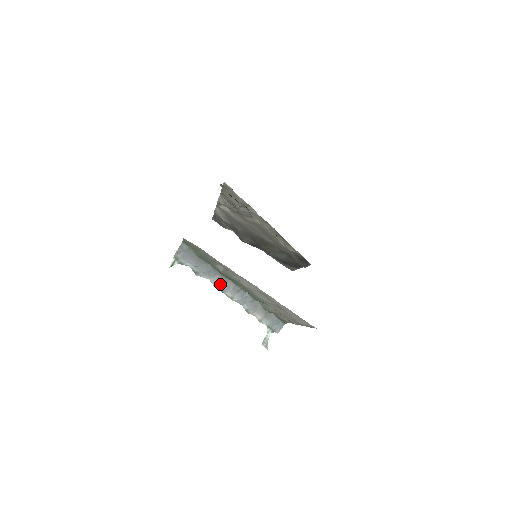
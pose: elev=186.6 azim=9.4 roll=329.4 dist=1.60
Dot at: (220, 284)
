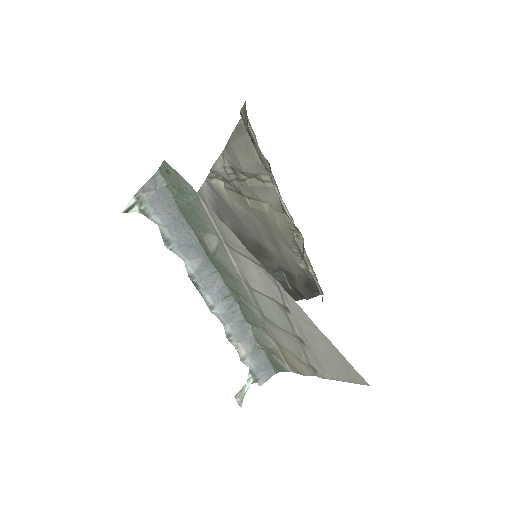
Dot at: (200, 276)
